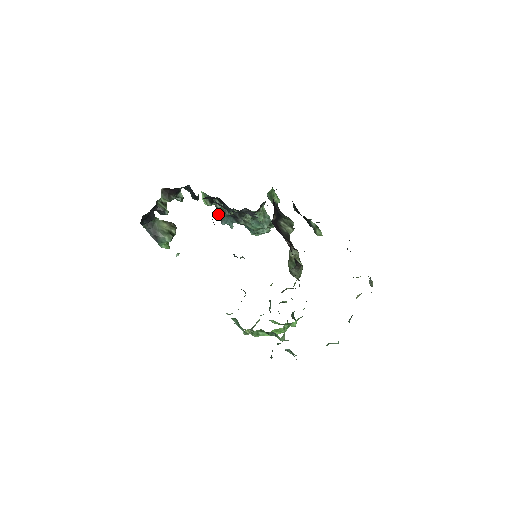
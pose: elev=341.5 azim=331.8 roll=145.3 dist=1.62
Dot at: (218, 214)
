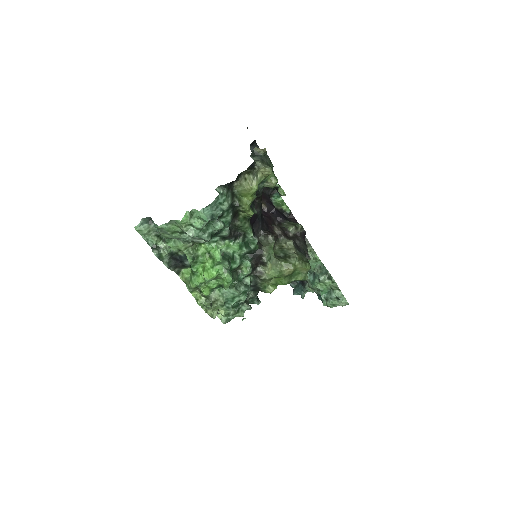
Dot at: (290, 283)
